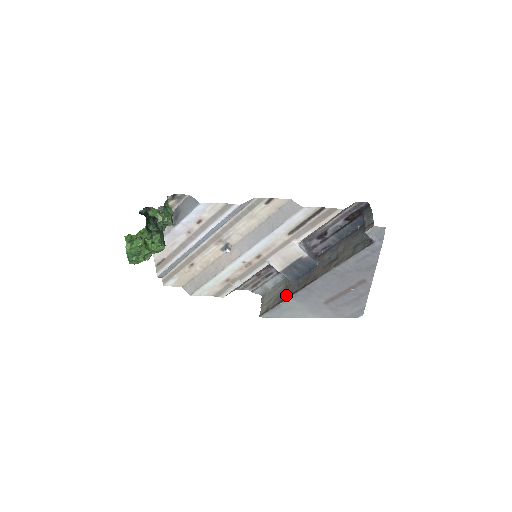
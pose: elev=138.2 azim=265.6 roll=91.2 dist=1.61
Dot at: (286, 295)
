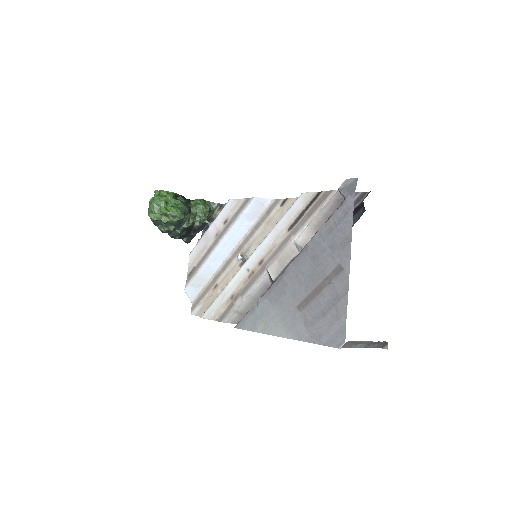
Dot at: occluded
